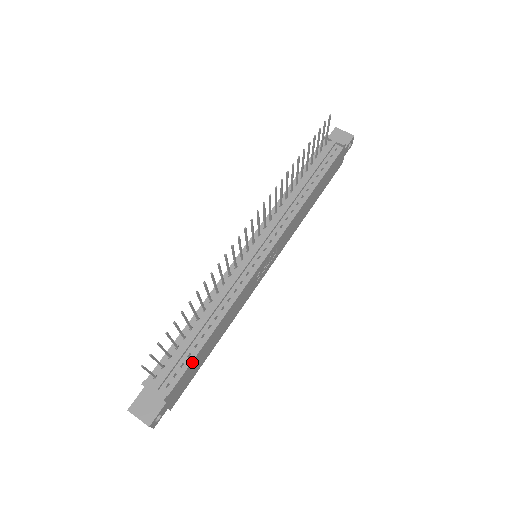
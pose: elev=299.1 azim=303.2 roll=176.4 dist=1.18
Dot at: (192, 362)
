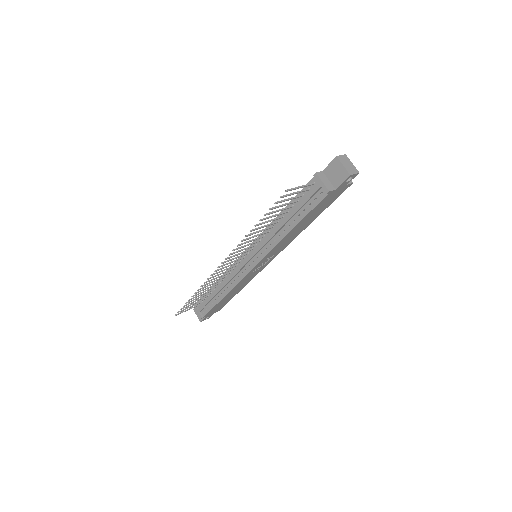
Dot at: (214, 307)
